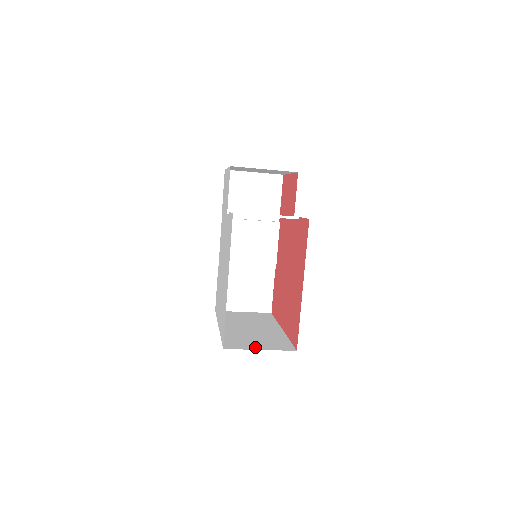
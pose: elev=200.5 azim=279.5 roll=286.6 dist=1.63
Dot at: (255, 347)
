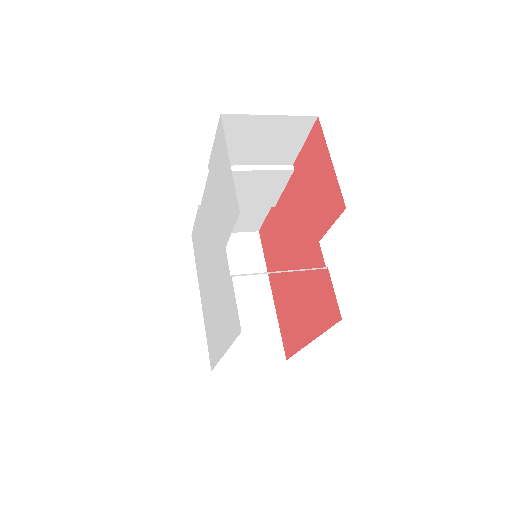
Dot at: (244, 359)
